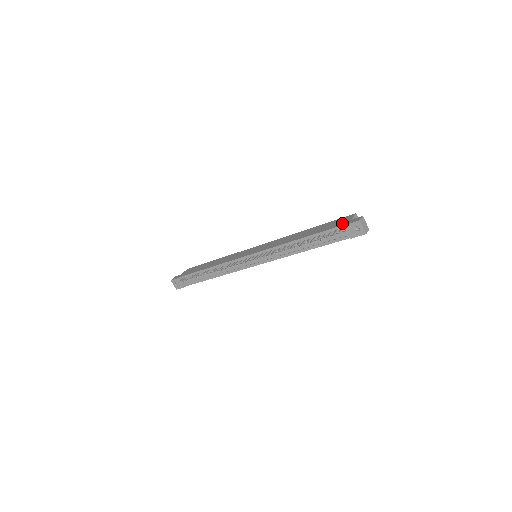
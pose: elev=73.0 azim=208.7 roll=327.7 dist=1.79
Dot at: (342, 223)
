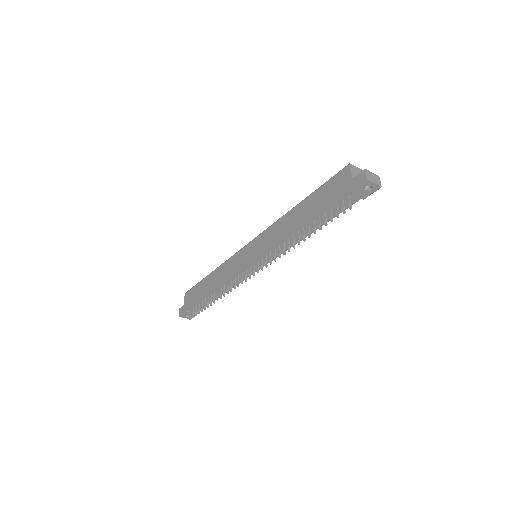
Dot at: (343, 188)
